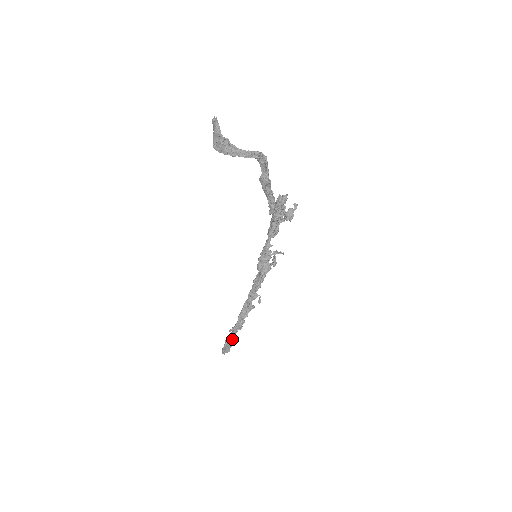
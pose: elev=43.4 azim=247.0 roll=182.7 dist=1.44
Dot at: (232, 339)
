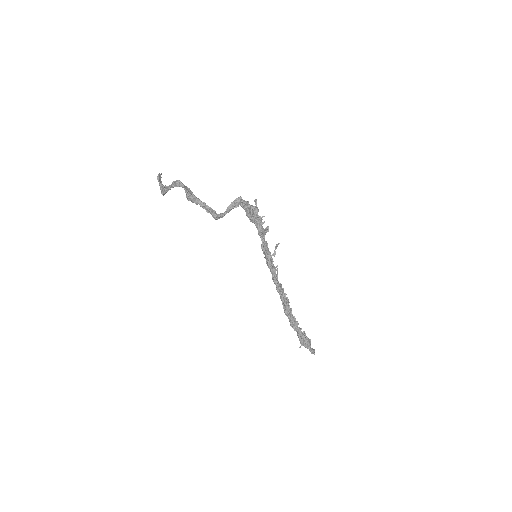
Dot at: (302, 337)
